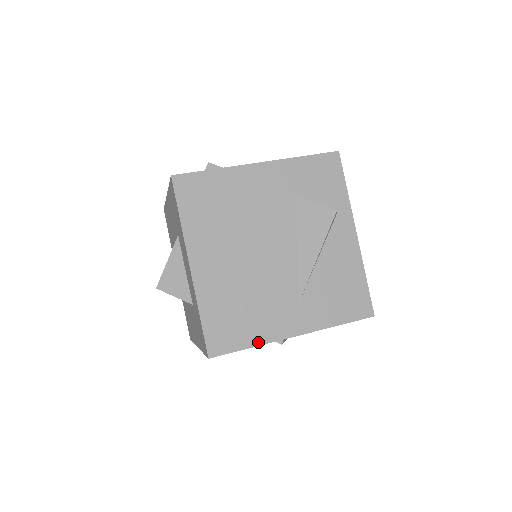
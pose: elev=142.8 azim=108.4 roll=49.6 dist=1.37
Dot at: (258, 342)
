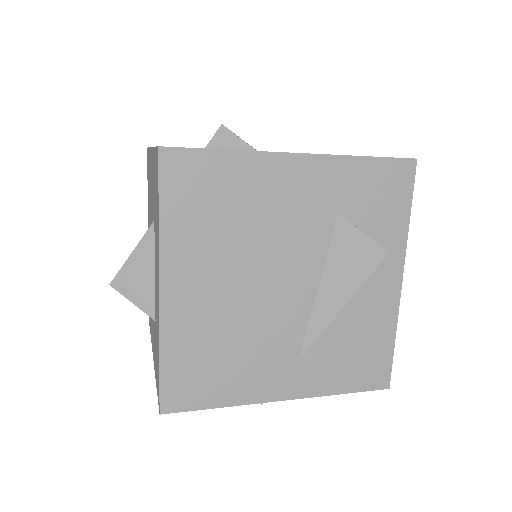
Dot at: (232, 402)
